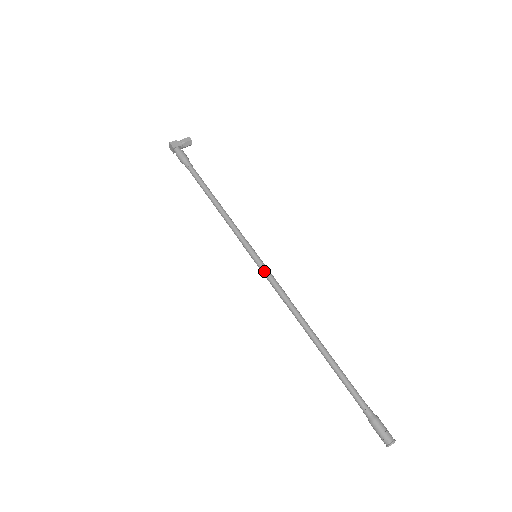
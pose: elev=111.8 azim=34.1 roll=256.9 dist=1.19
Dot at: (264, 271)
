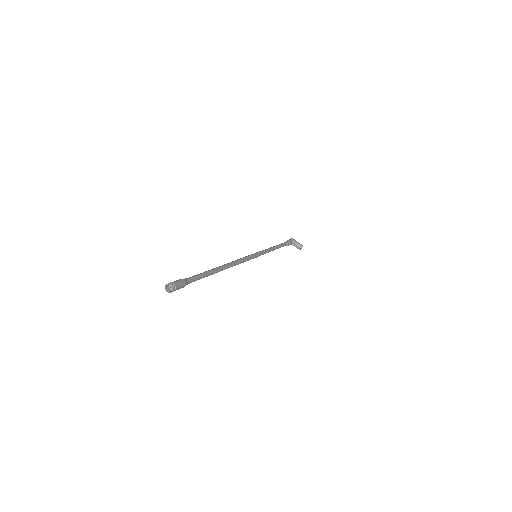
Dot at: (249, 255)
